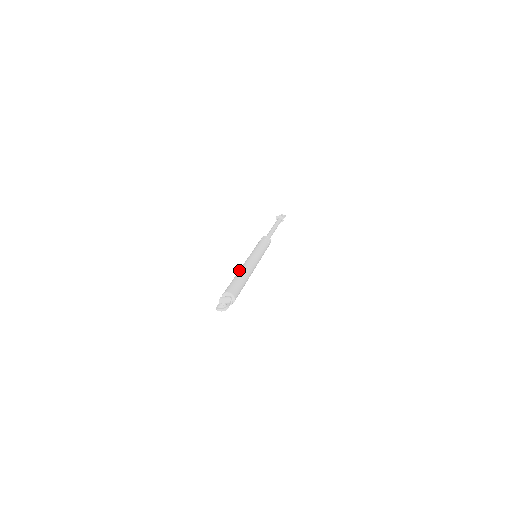
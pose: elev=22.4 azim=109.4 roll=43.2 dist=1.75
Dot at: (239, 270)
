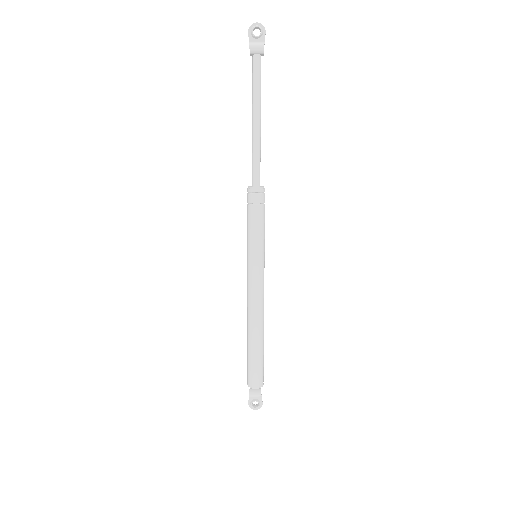
Dot at: (251, 326)
